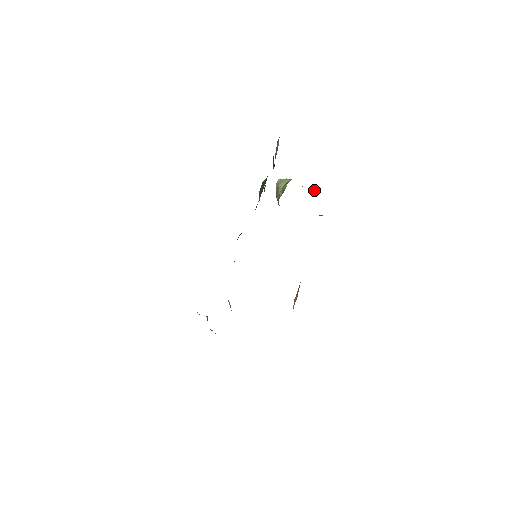
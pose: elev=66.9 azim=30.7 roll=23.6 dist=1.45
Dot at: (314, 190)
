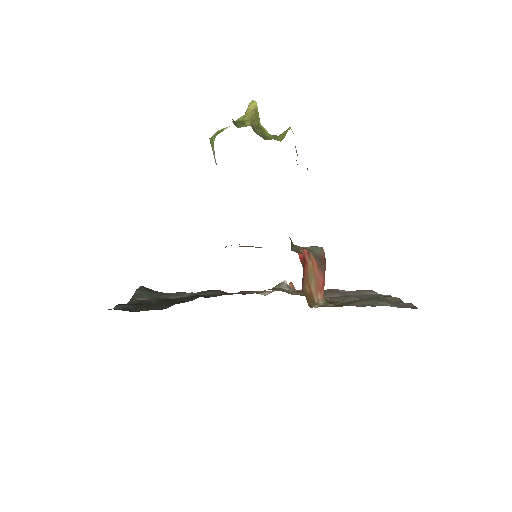
Dot at: (247, 120)
